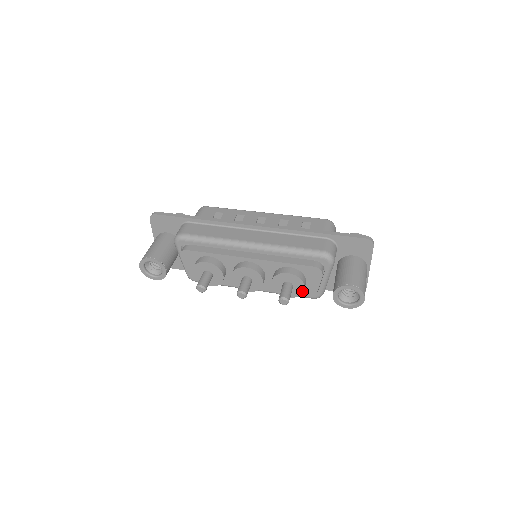
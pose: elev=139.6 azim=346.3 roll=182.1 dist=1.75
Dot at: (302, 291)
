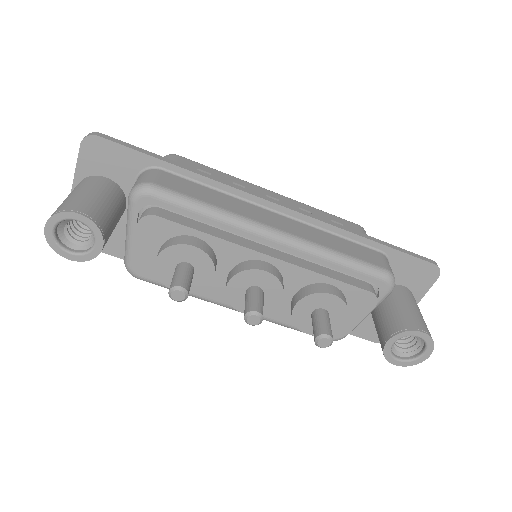
Dot at: (337, 327)
